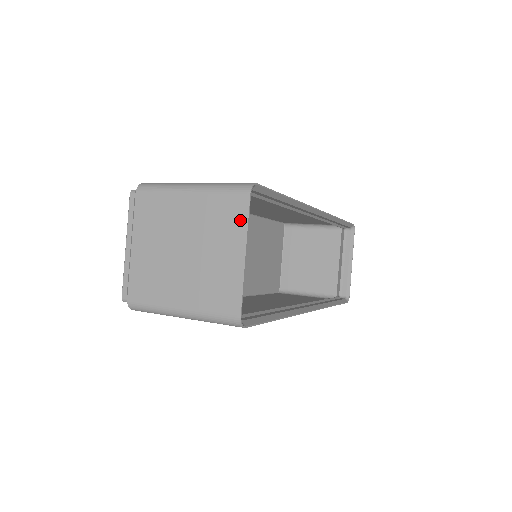
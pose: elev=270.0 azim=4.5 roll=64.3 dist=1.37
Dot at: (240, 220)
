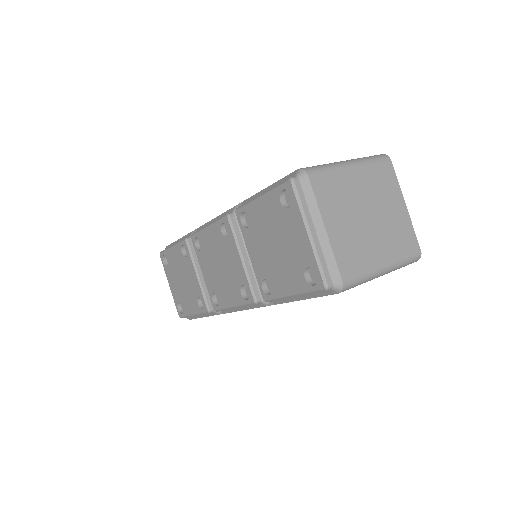
Dot at: (393, 181)
